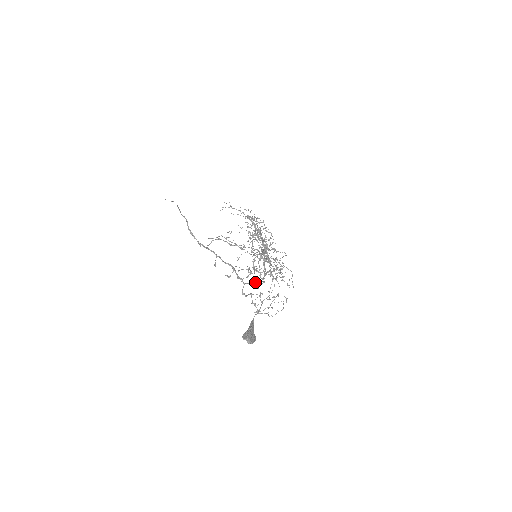
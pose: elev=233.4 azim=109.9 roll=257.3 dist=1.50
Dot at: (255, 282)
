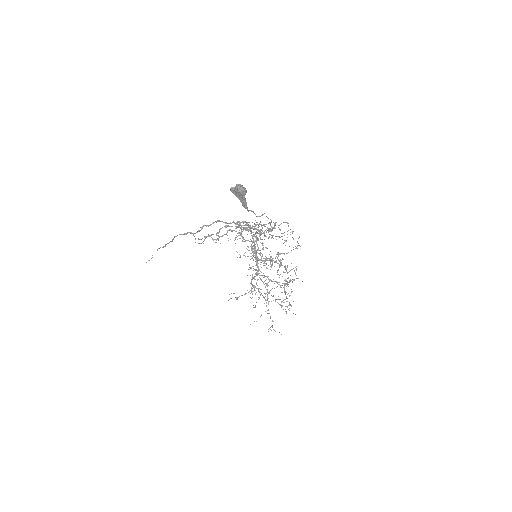
Dot at: (247, 224)
